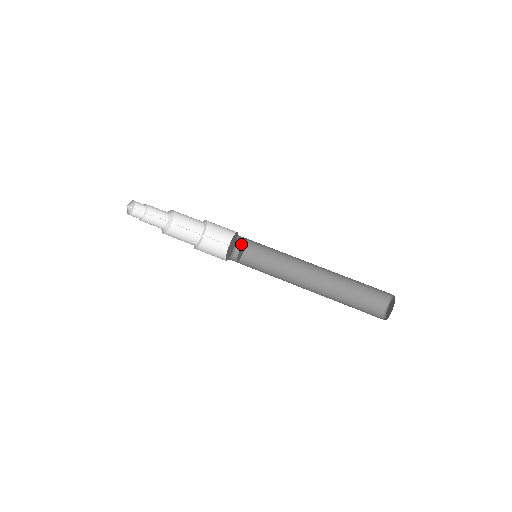
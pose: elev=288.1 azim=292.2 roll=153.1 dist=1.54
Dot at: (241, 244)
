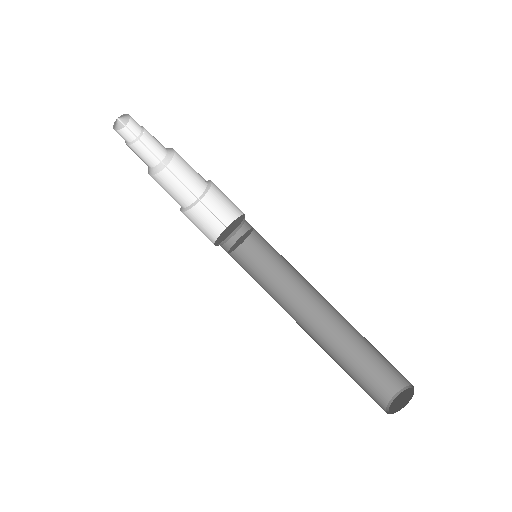
Dot at: (244, 231)
